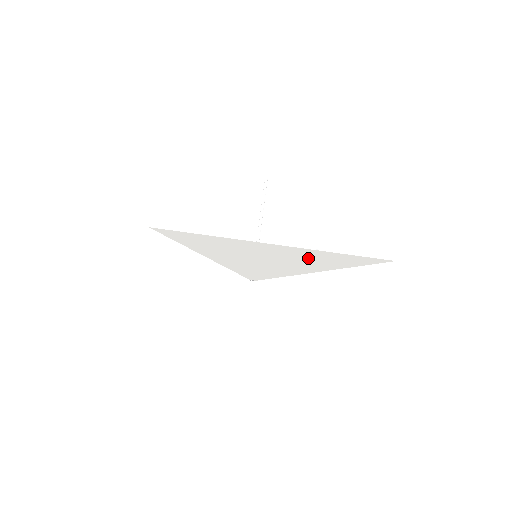
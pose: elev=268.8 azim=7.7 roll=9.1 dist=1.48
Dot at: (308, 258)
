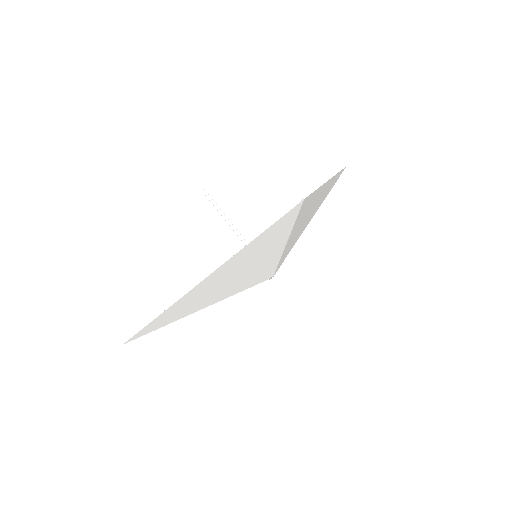
Dot at: (246, 258)
